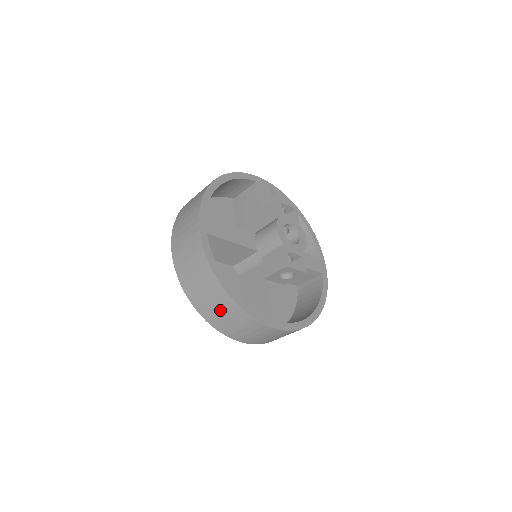
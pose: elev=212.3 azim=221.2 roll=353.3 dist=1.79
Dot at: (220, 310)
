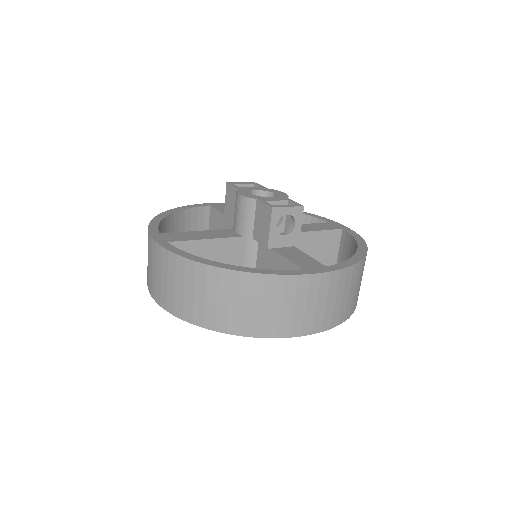
Dot at: (236, 302)
